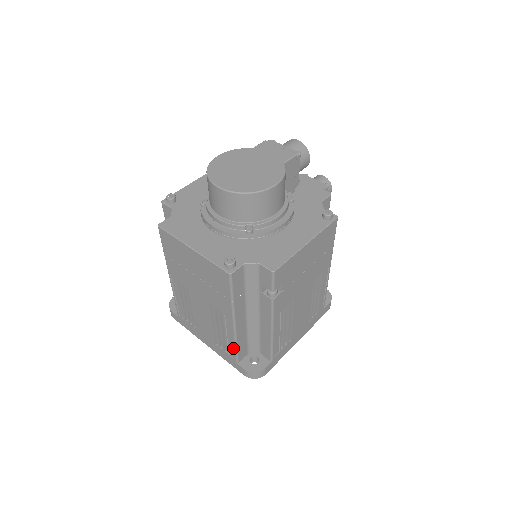
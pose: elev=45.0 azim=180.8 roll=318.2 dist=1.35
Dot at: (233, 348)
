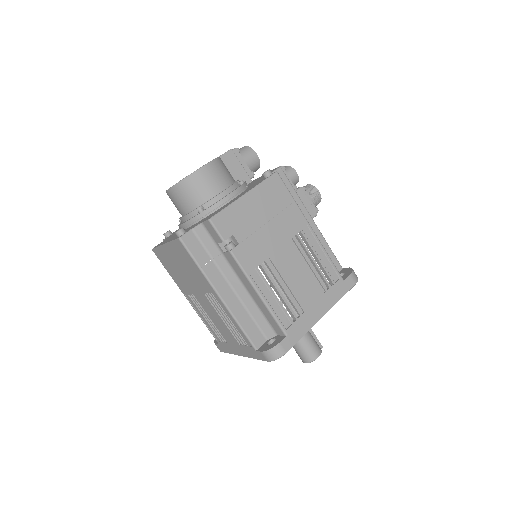
Dot at: (241, 332)
